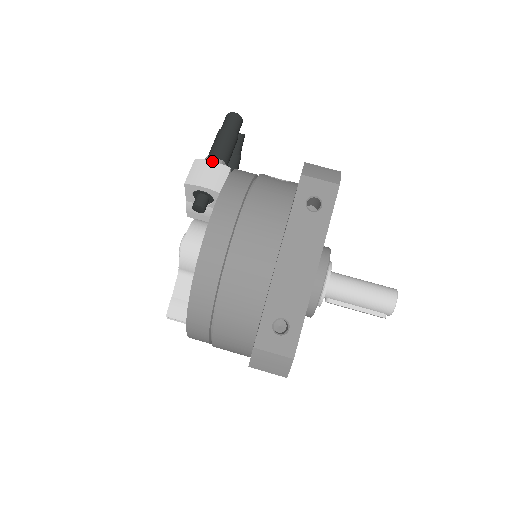
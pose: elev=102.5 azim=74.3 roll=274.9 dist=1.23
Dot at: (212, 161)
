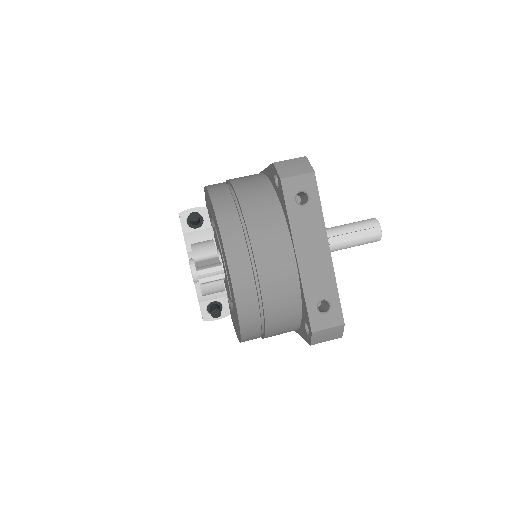
Dot at: occluded
